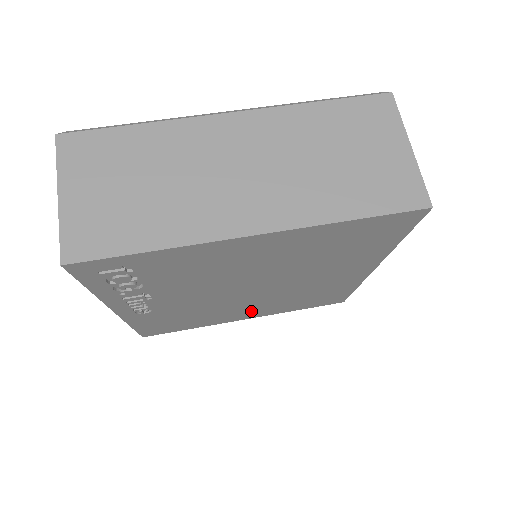
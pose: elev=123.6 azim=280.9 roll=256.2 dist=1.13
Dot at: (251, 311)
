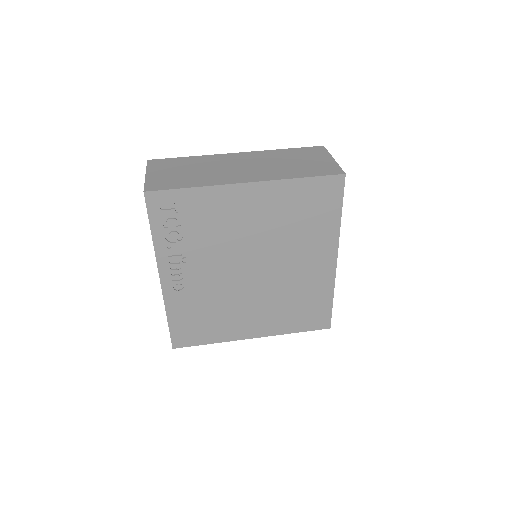
Dot at: (256, 319)
